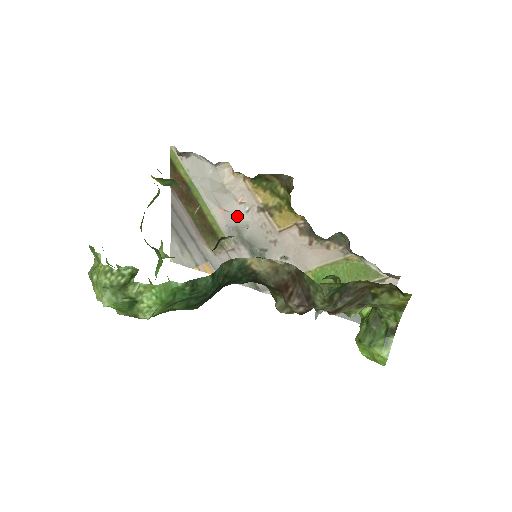
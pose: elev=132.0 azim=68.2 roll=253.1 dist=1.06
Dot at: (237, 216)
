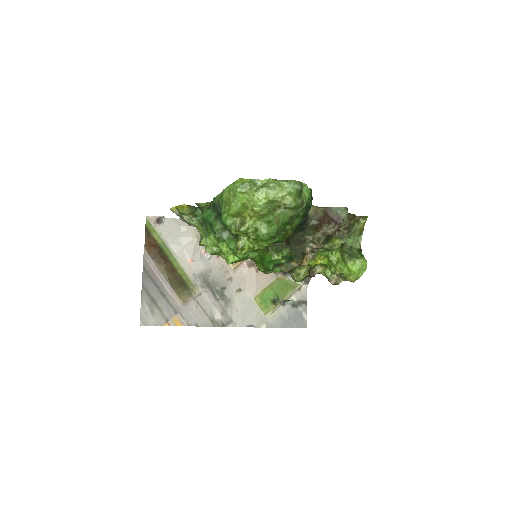
Dot at: (203, 263)
